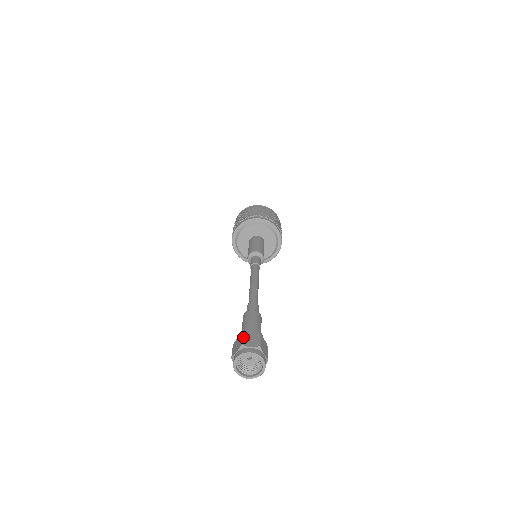
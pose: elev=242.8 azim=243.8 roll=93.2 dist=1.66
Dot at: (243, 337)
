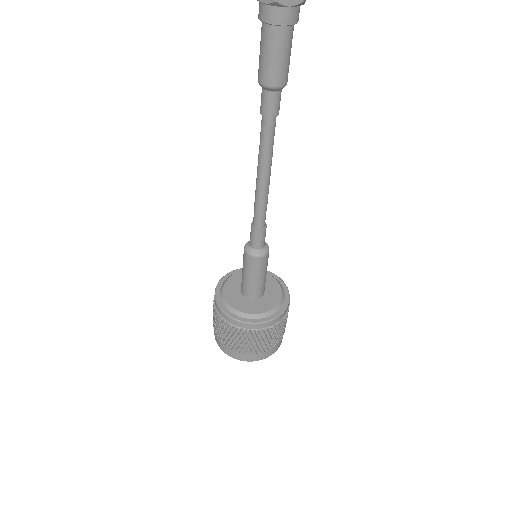
Dot at: out of frame
